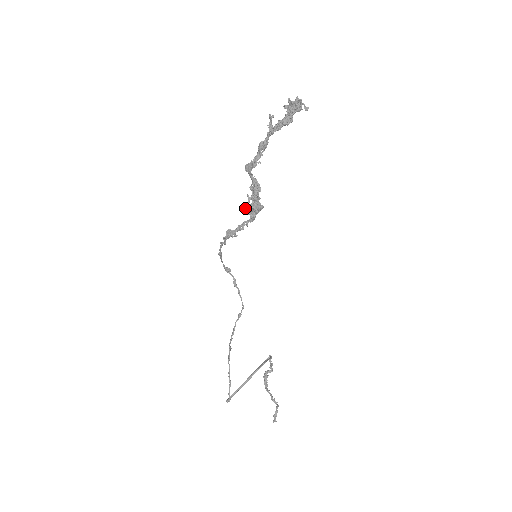
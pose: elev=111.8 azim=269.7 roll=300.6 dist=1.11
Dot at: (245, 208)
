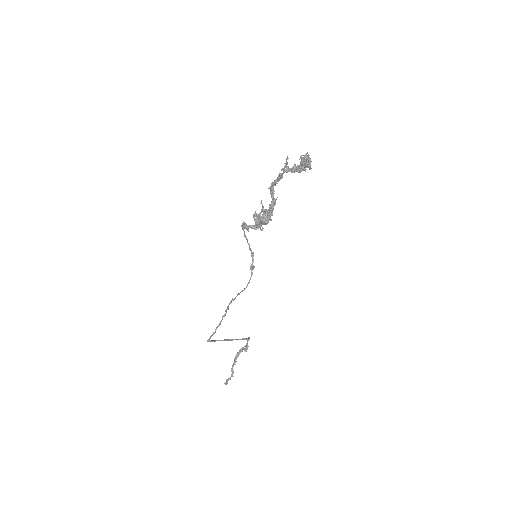
Dot at: (254, 214)
